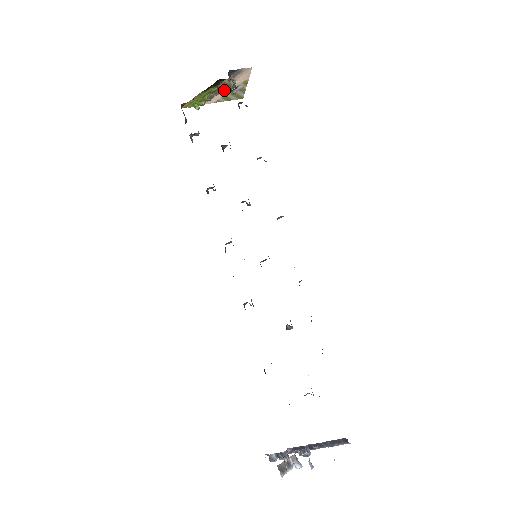
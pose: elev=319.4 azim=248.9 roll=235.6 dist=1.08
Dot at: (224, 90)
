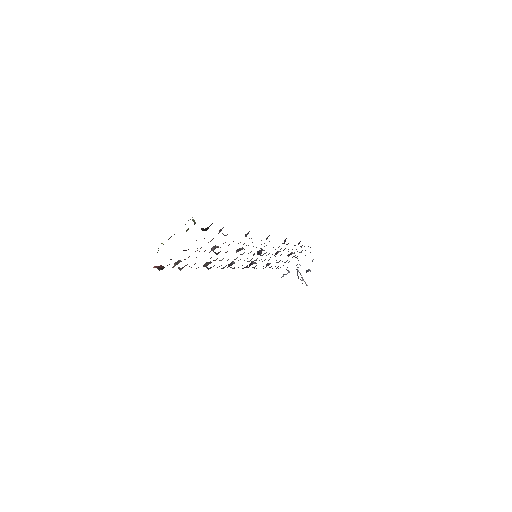
Dot at: occluded
